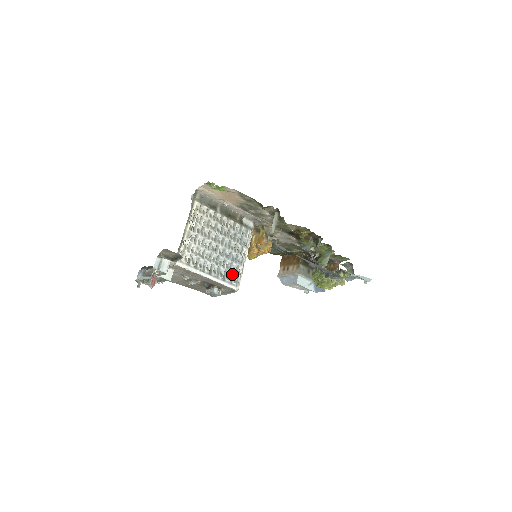
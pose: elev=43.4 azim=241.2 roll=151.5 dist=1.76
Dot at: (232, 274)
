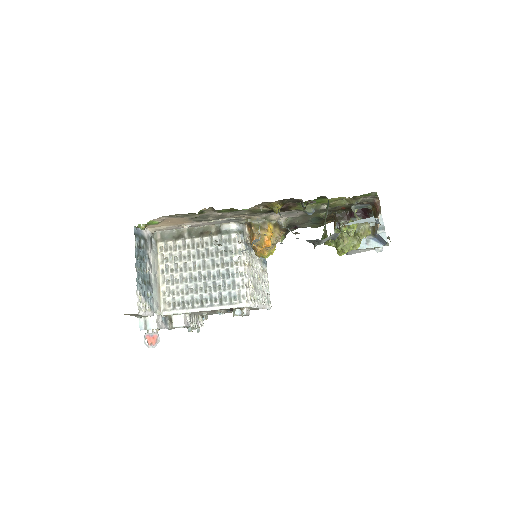
Dot at: (229, 293)
